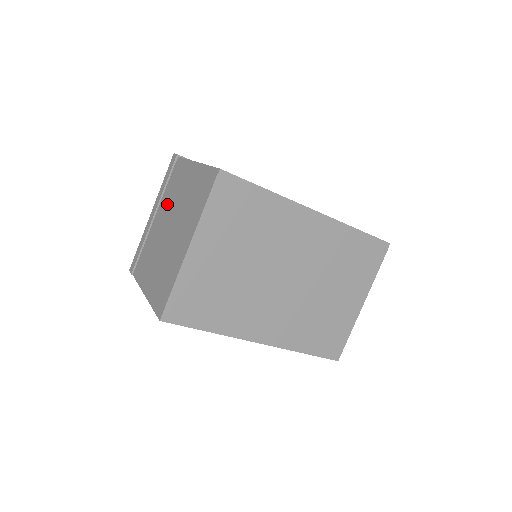
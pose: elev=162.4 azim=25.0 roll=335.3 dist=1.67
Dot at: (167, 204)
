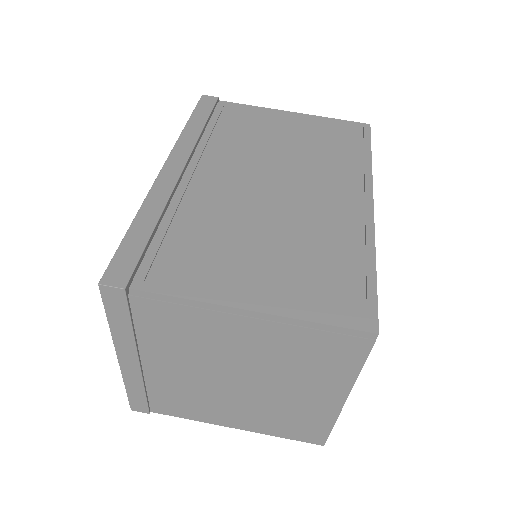
Dot at: (182, 353)
